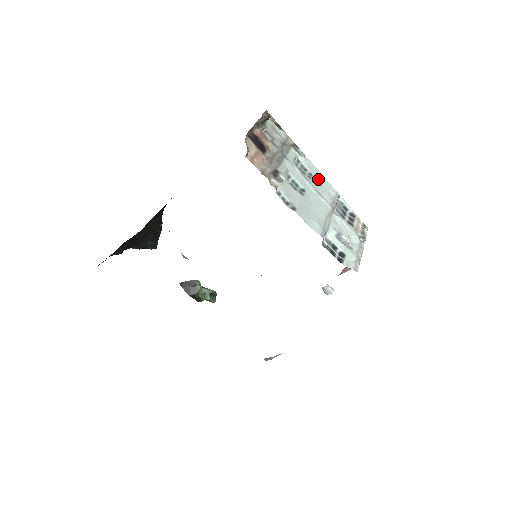
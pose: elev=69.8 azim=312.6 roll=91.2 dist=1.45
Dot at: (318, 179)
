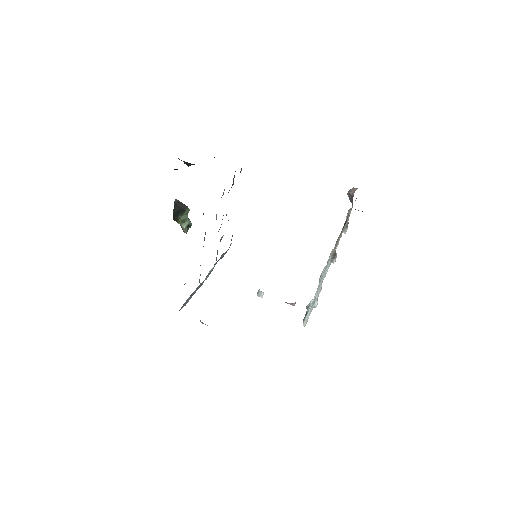
Dot at: occluded
